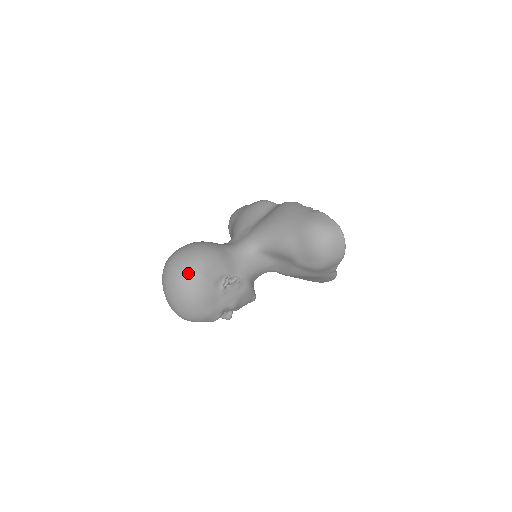
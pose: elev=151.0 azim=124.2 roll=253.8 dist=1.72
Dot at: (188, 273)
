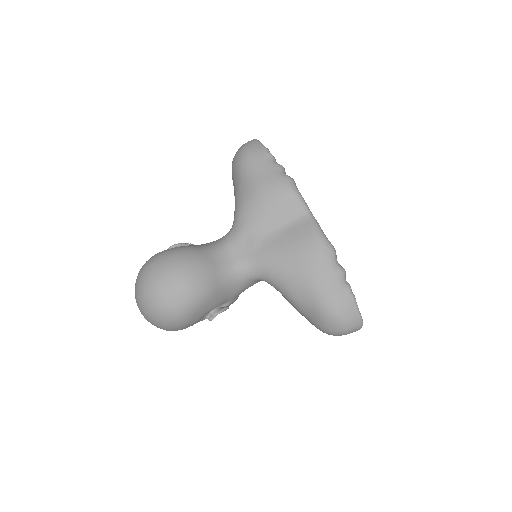
Dot at: (170, 320)
